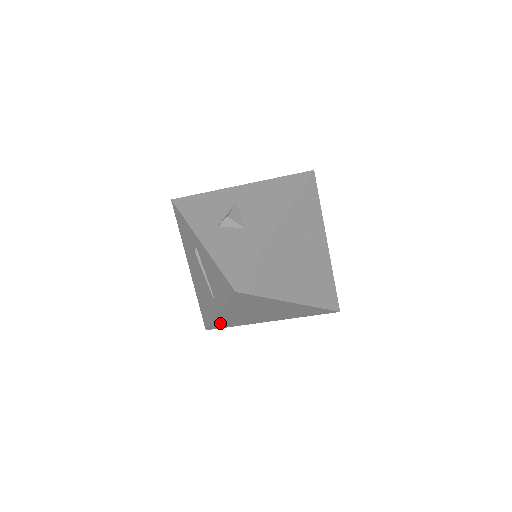
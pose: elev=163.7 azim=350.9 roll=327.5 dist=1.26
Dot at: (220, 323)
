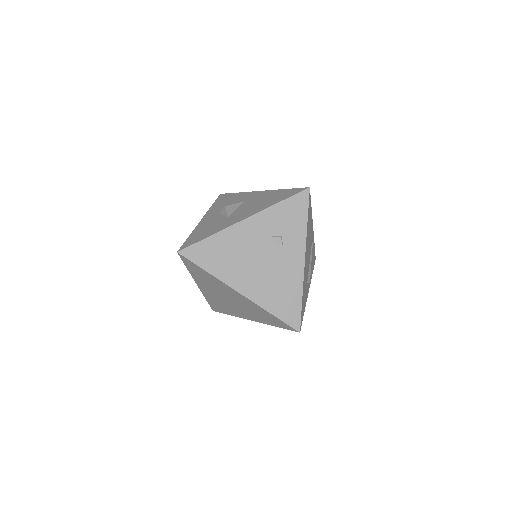
Dot at: (213, 303)
